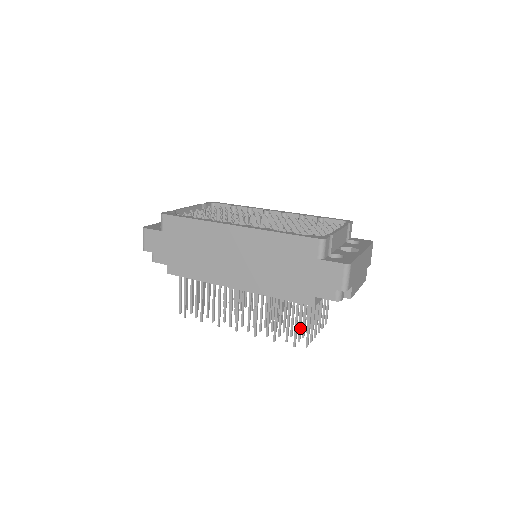
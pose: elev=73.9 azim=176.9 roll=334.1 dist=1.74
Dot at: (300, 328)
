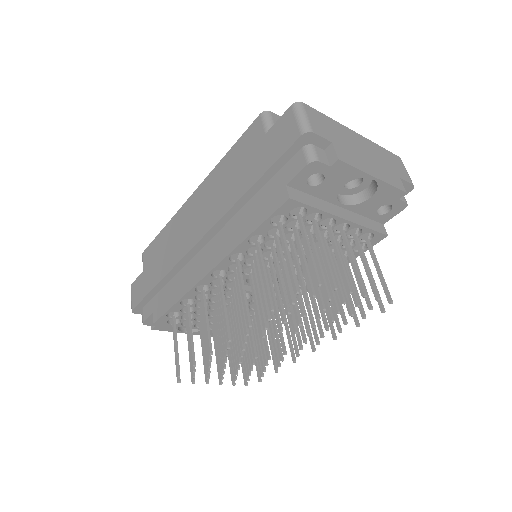
Dot at: (306, 272)
